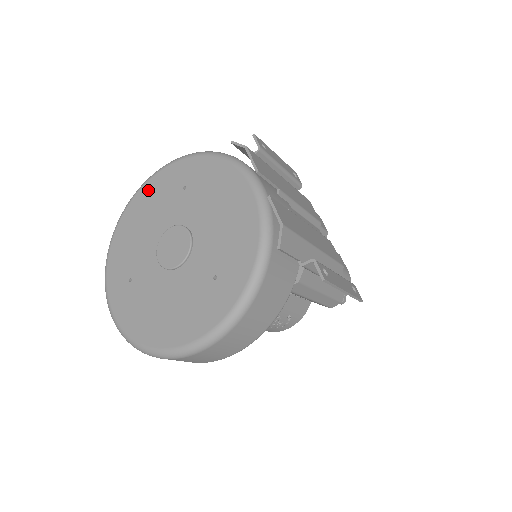
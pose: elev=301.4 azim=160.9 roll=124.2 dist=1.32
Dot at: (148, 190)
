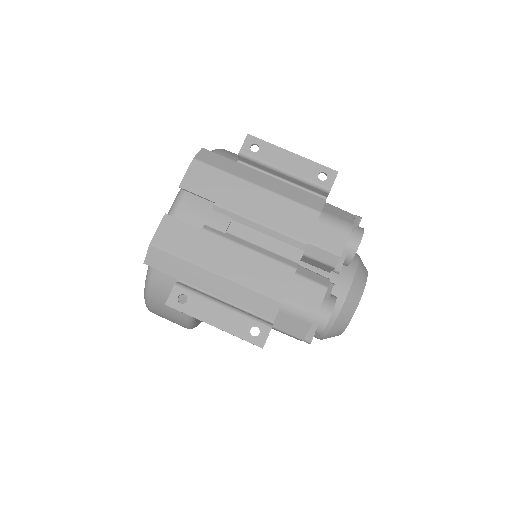
Dot at: occluded
